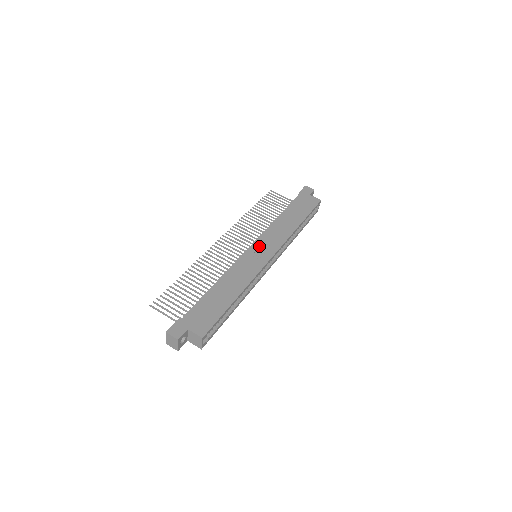
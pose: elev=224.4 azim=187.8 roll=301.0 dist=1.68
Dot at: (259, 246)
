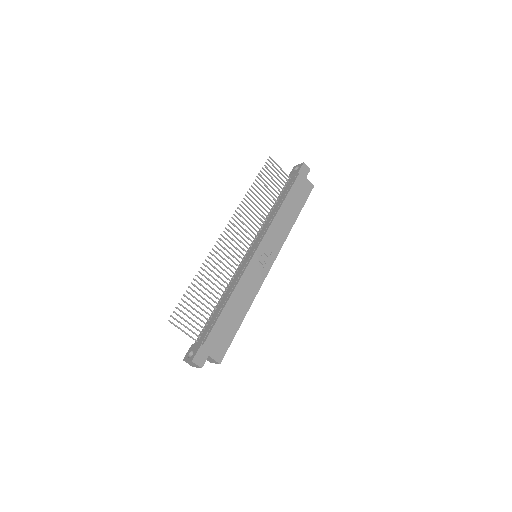
Dot at: (263, 251)
